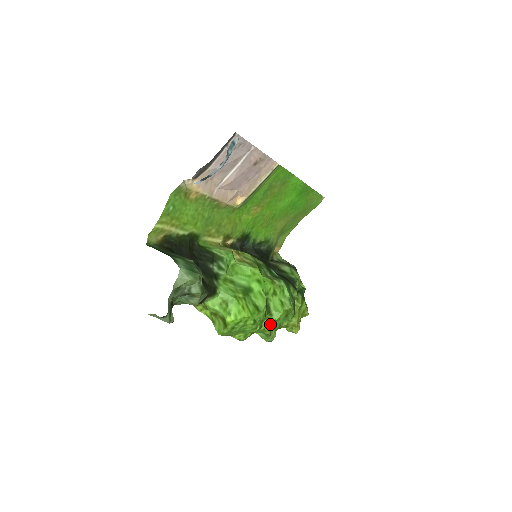
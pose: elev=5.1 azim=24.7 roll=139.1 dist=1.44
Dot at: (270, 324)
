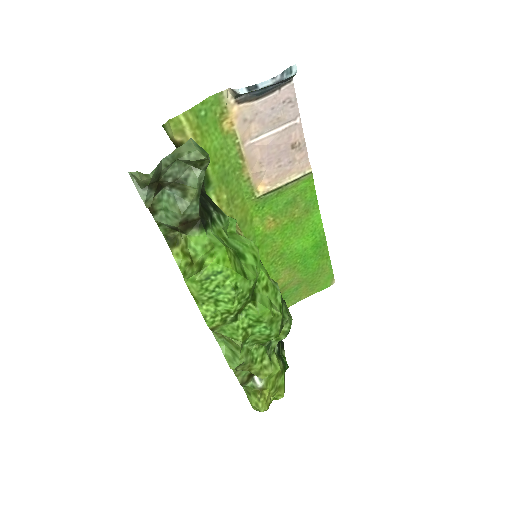
Dot at: (247, 325)
